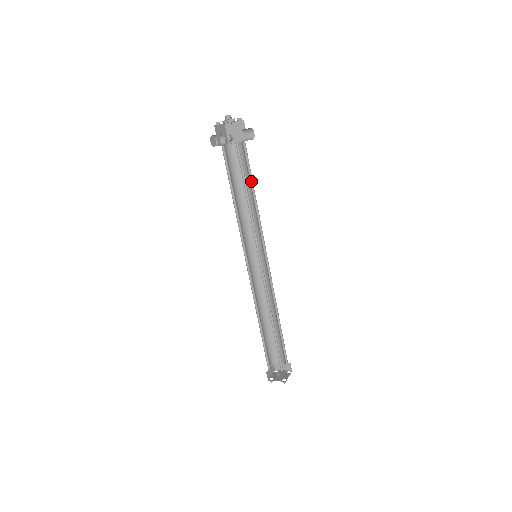
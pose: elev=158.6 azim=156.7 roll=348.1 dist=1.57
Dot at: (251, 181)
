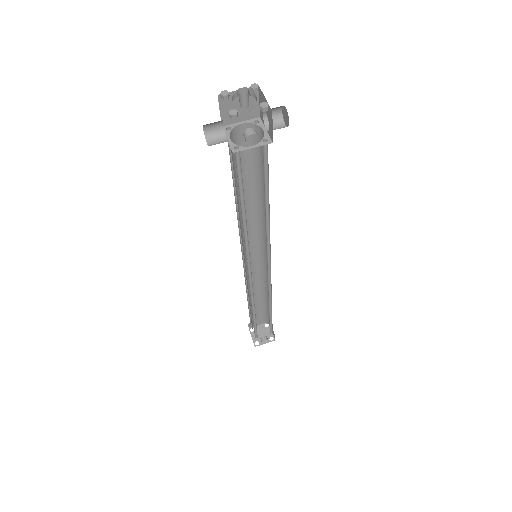
Dot at: (257, 173)
